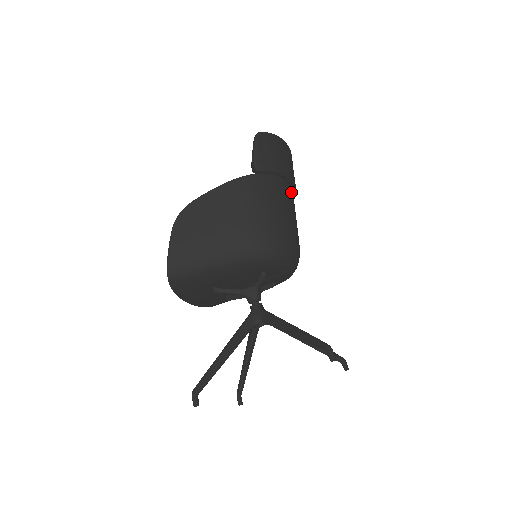
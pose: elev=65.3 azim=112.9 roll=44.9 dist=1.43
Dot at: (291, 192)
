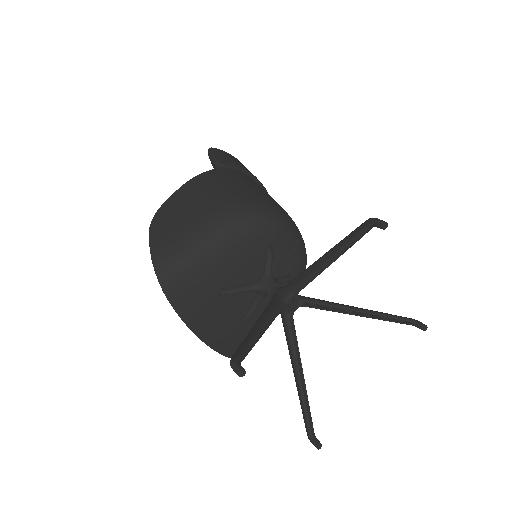
Dot at: occluded
